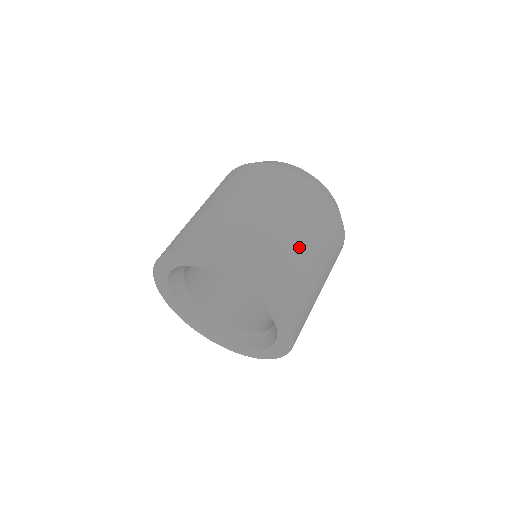
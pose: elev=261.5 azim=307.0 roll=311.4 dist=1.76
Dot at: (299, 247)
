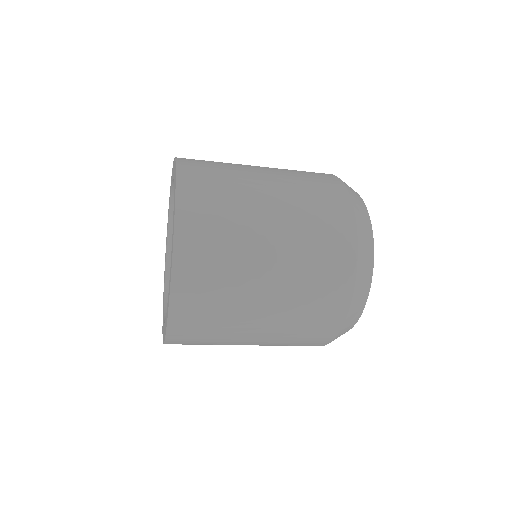
Dot at: (261, 223)
